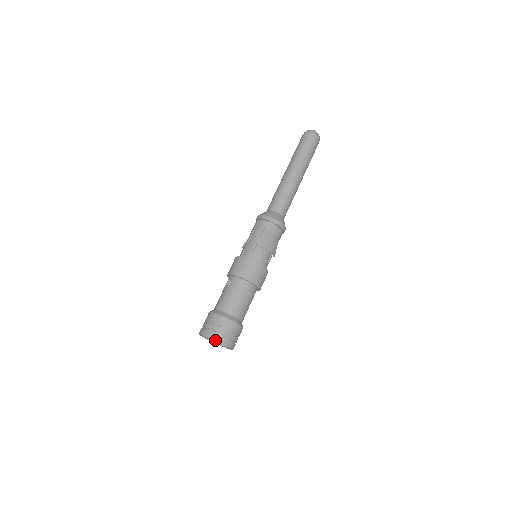
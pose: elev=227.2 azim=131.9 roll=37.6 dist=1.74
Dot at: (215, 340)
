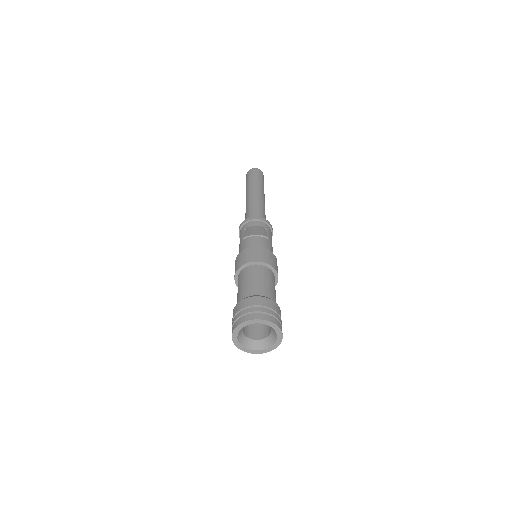
Dot at: (242, 322)
